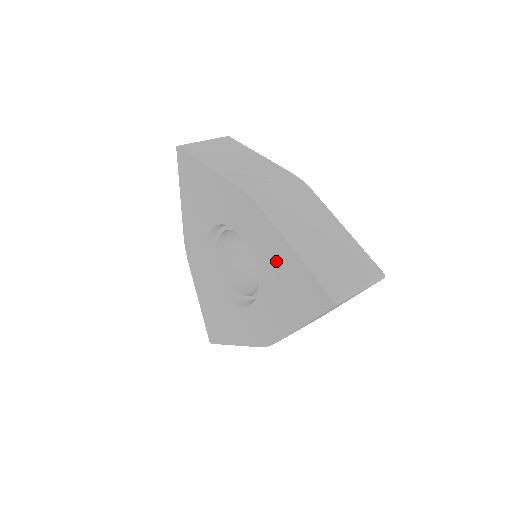
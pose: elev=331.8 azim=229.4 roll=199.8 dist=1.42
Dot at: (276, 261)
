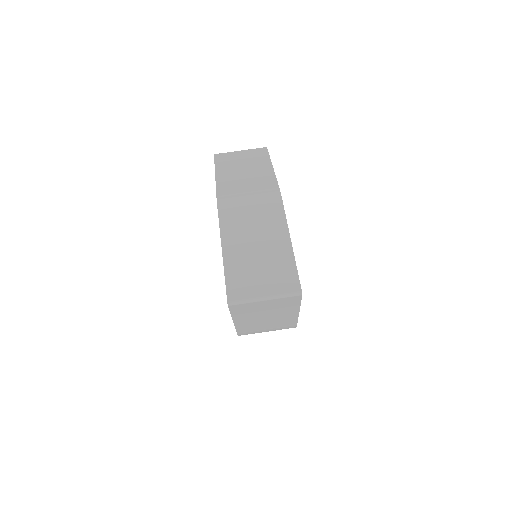
Dot at: occluded
